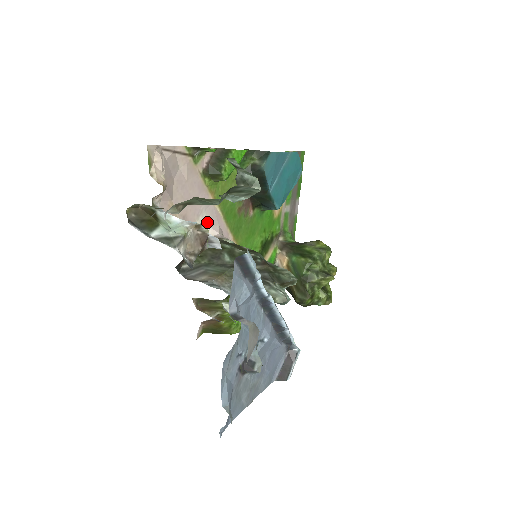
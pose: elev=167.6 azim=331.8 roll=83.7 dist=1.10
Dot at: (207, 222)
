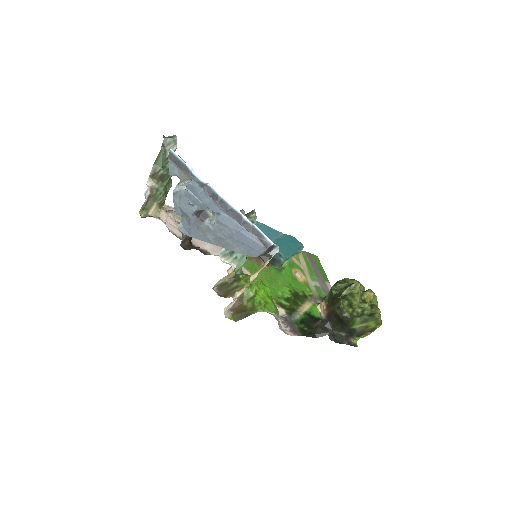
Dot at: (215, 251)
